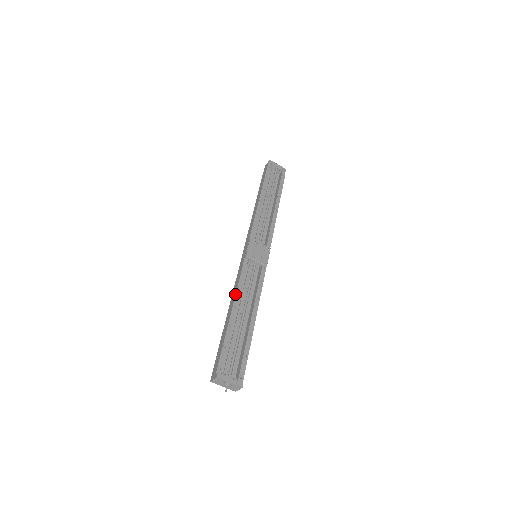
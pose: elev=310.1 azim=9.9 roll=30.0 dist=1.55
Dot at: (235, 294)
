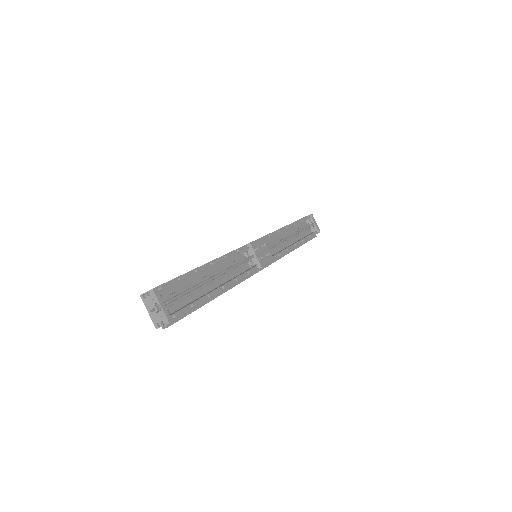
Dot at: occluded
